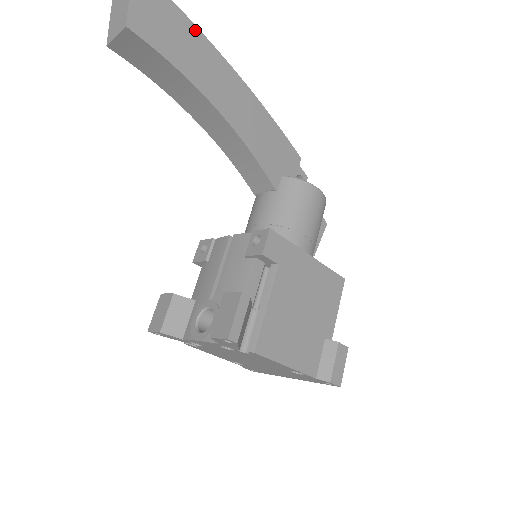
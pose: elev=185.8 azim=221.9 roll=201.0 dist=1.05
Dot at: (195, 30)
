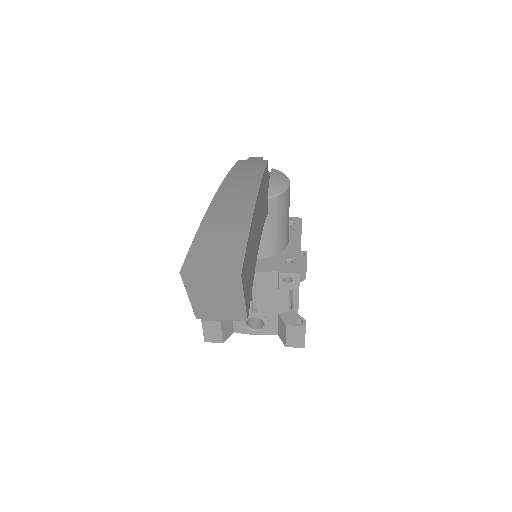
Dot at: (252, 223)
